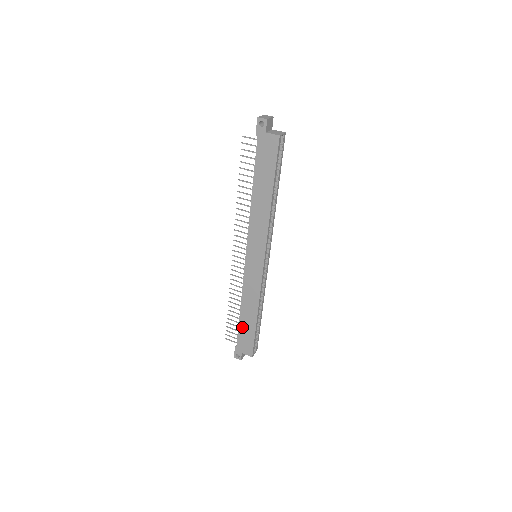
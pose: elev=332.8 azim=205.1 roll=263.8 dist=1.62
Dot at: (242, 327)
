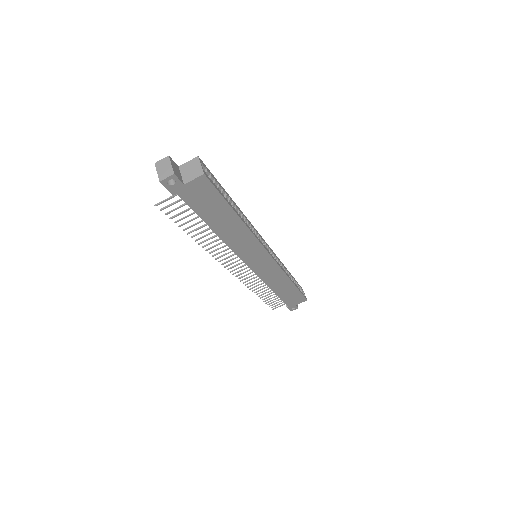
Dot at: (284, 297)
